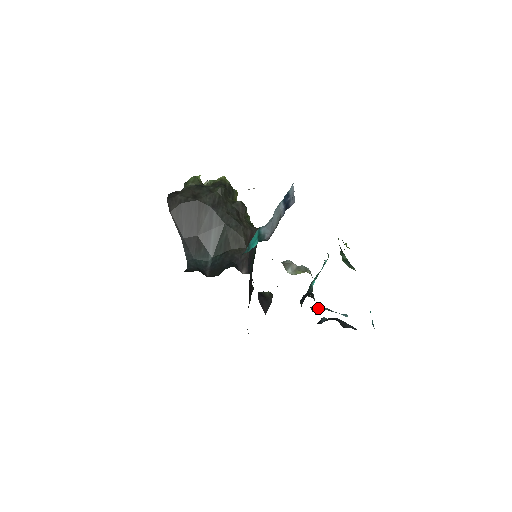
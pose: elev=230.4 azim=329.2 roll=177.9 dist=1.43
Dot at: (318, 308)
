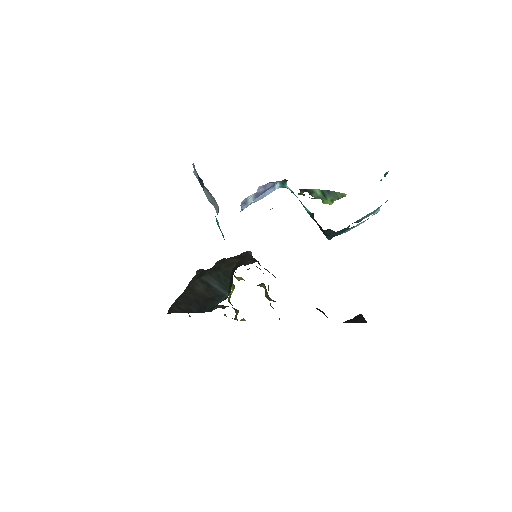
Dot at: (349, 229)
